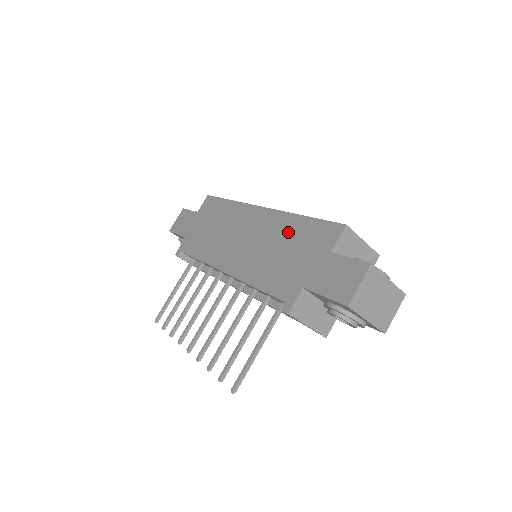
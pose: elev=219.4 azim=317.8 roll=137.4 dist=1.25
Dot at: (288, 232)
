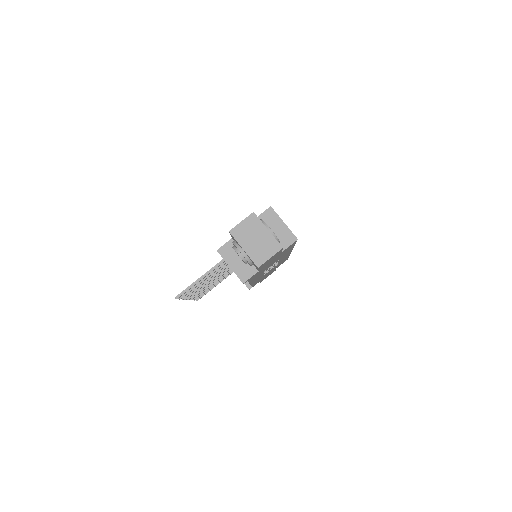
Dot at: occluded
